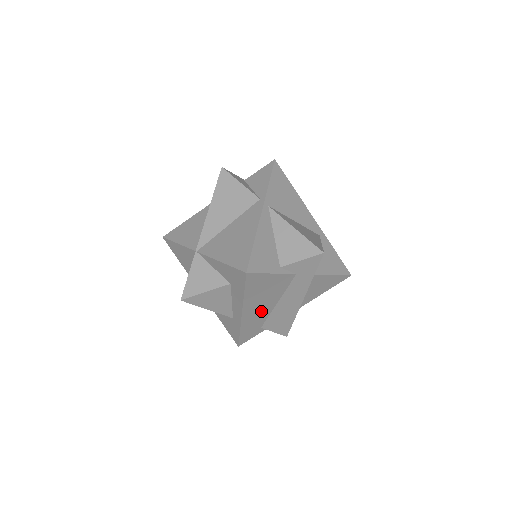
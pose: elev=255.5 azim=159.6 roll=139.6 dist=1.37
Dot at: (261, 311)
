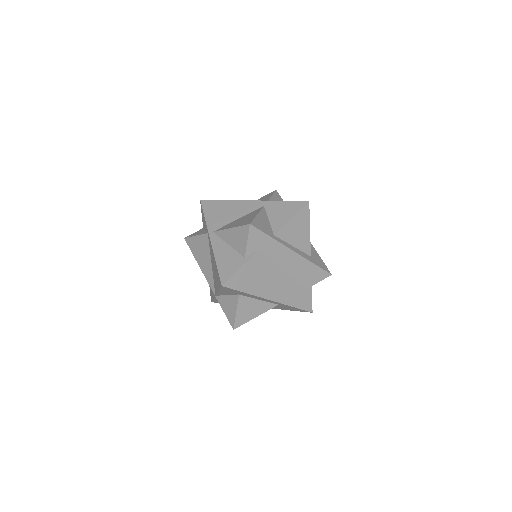
Dot at: (282, 285)
